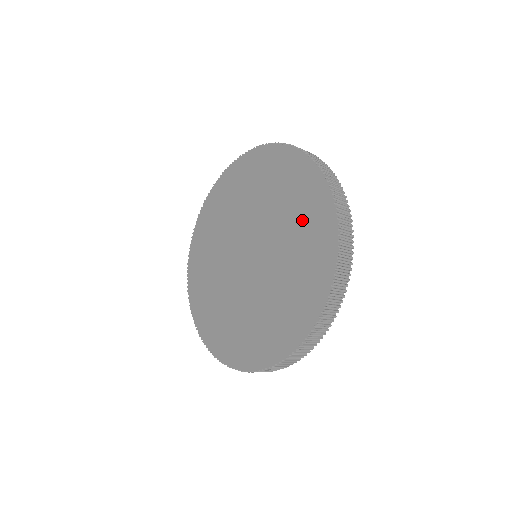
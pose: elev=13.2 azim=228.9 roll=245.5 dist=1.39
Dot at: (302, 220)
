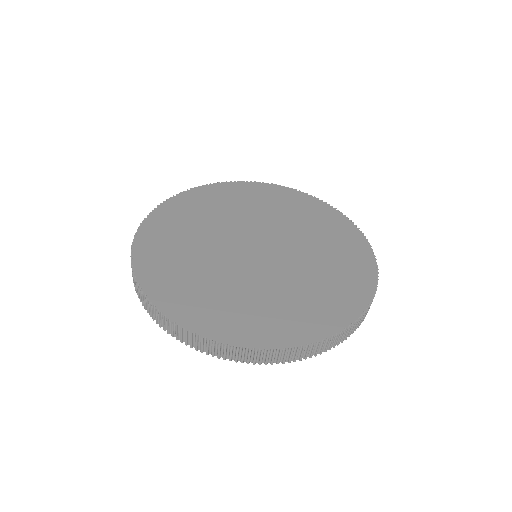
Dot at: (299, 213)
